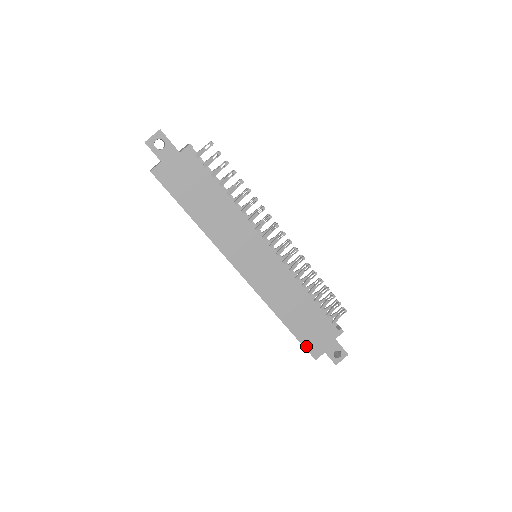
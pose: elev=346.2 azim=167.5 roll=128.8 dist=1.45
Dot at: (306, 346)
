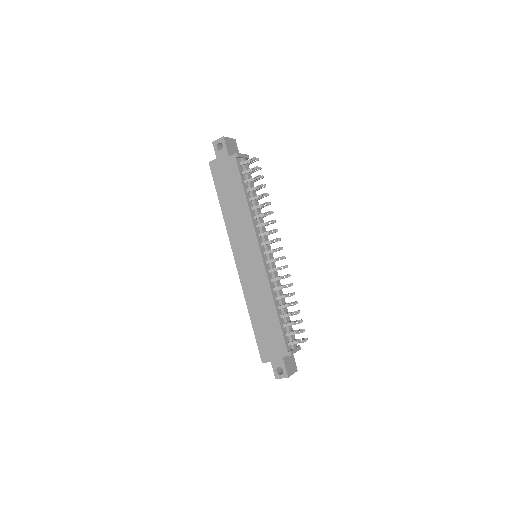
Dot at: (259, 346)
